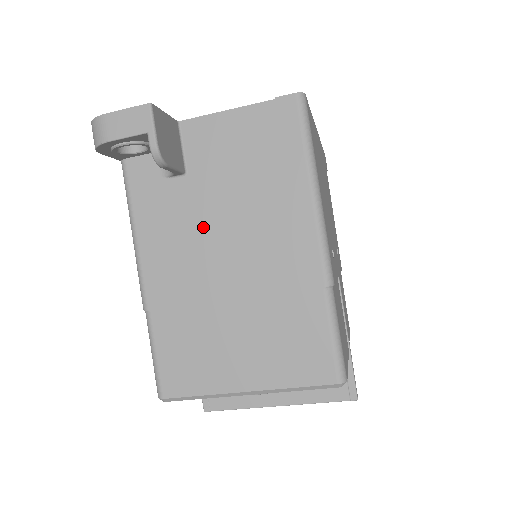
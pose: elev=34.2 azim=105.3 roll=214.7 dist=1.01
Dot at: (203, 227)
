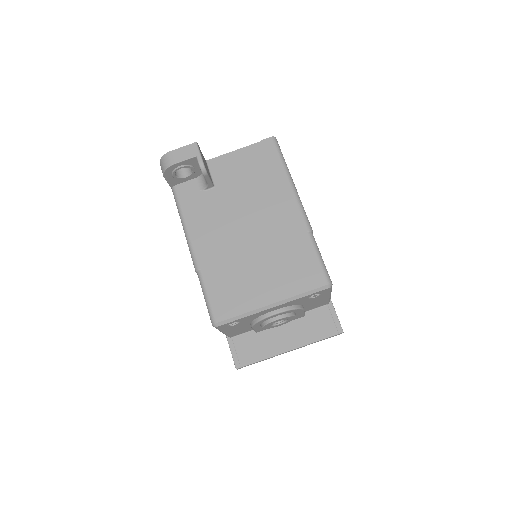
Dot at: (229, 213)
